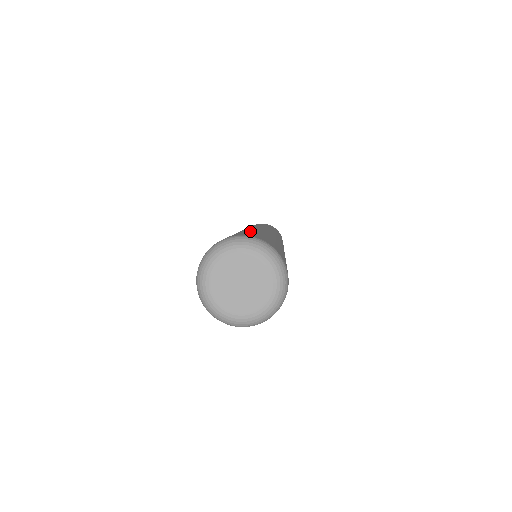
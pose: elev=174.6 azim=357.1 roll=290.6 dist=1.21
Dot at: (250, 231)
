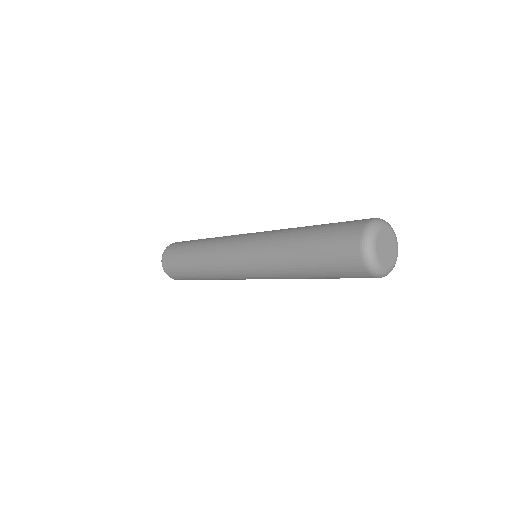
Dot at: (319, 226)
